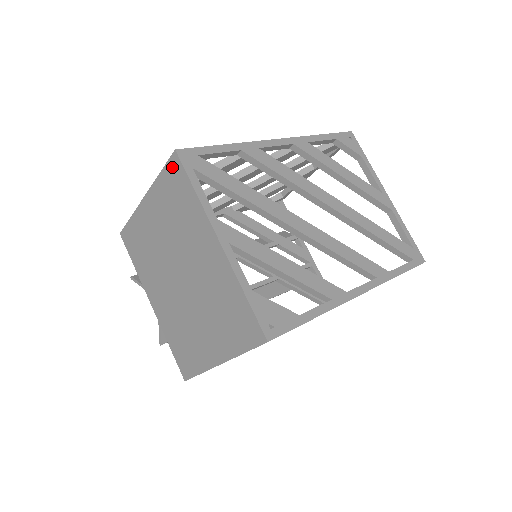
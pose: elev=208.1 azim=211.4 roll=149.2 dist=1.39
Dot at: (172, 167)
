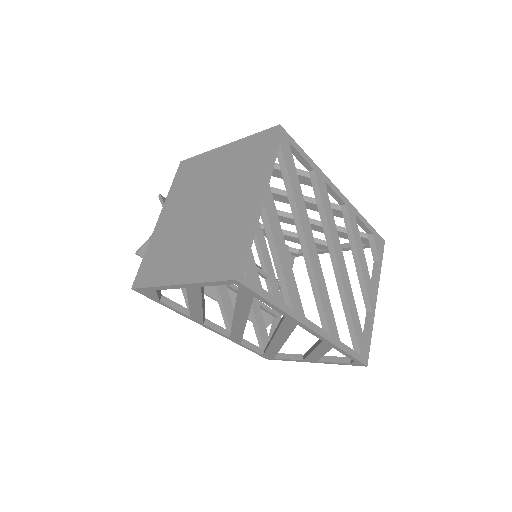
Dot at: (267, 134)
